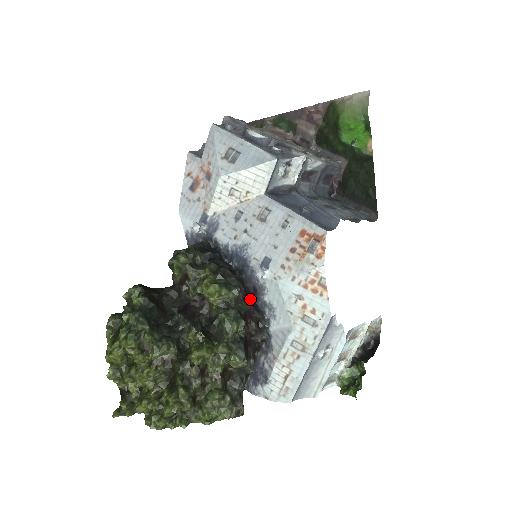
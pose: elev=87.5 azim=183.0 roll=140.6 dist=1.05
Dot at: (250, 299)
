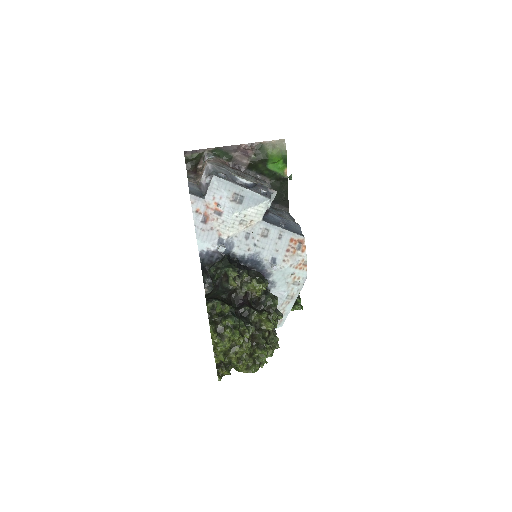
Dot at: occluded
